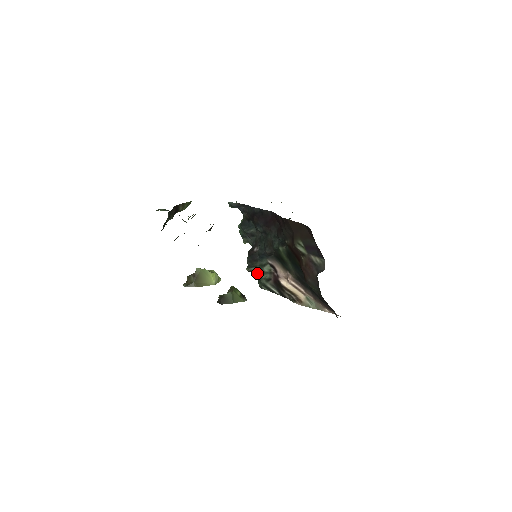
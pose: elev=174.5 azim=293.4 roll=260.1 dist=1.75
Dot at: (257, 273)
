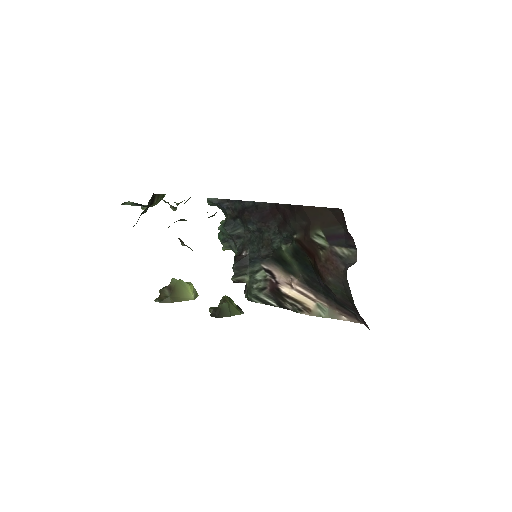
Dot at: (246, 283)
